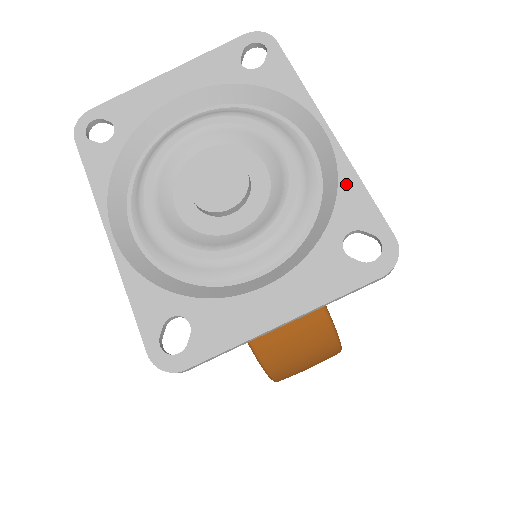
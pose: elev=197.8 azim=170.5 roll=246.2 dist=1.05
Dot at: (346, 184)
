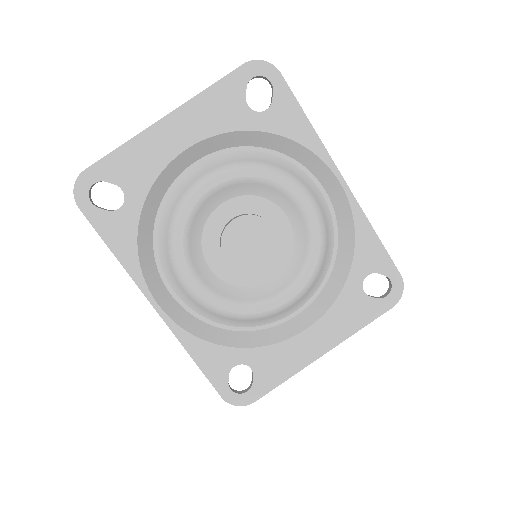
Dot at: (362, 234)
